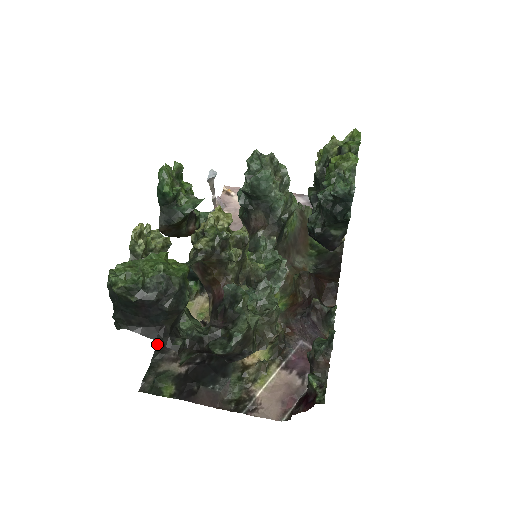
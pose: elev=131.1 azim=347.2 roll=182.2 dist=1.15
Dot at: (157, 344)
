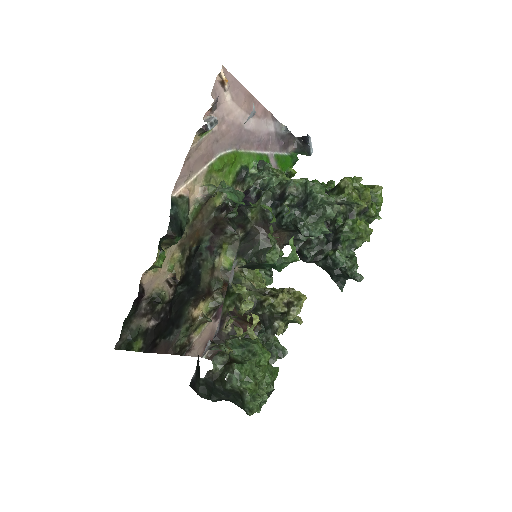
Dot at: (134, 301)
